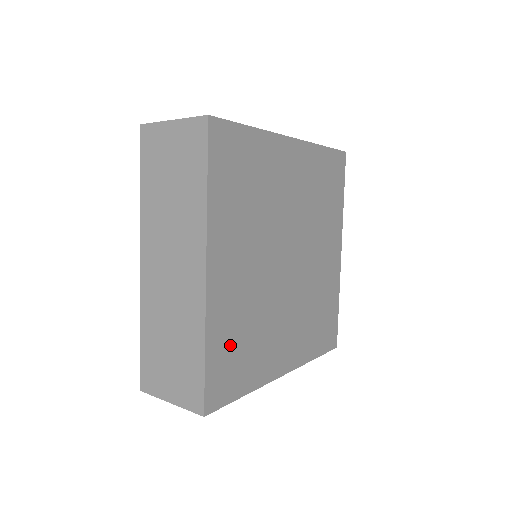
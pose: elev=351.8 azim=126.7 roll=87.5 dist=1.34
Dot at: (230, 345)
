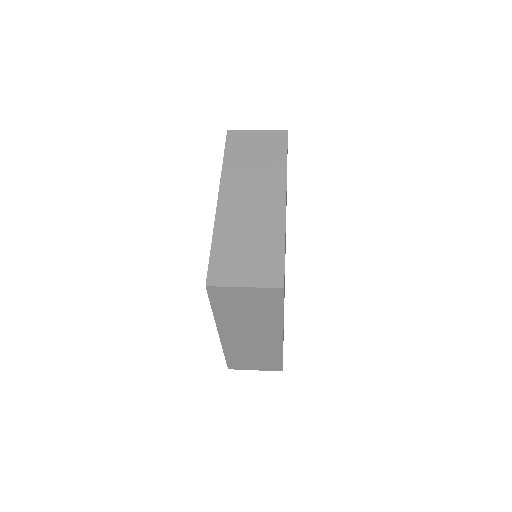
Dot at: occluded
